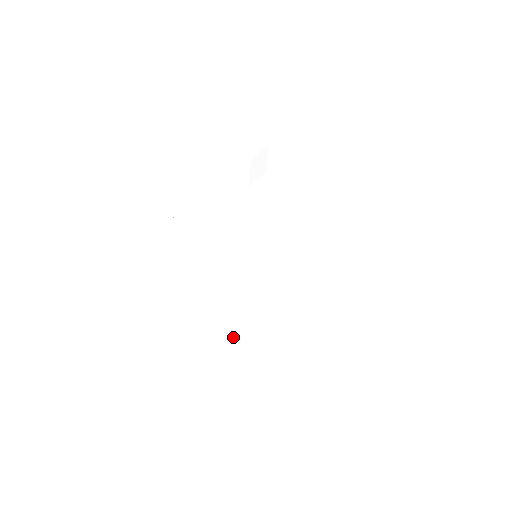
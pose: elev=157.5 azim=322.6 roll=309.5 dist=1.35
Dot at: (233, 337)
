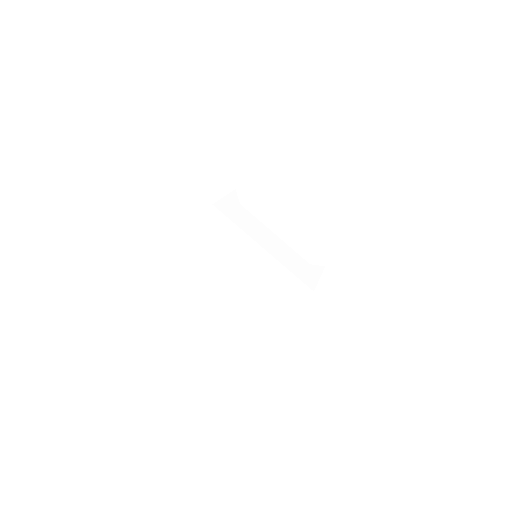
Dot at: (262, 326)
